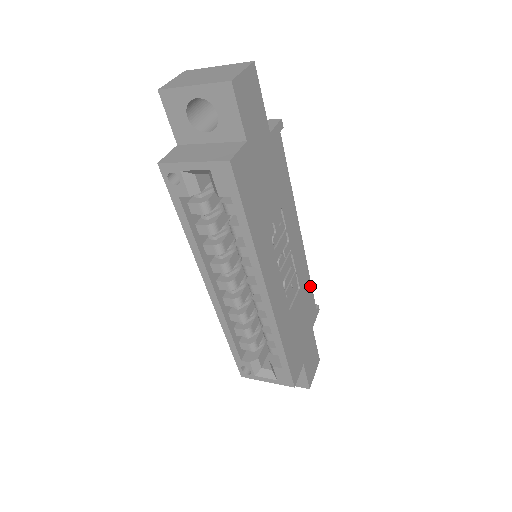
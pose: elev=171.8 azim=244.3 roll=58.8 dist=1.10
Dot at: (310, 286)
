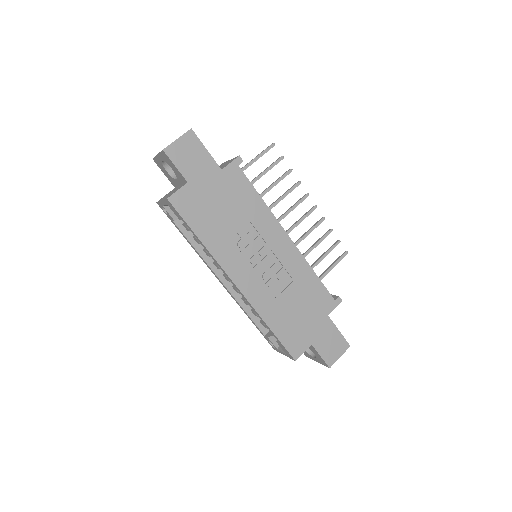
Dot at: (317, 279)
